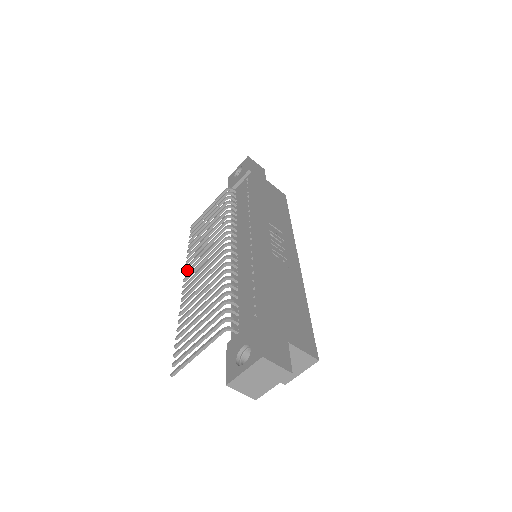
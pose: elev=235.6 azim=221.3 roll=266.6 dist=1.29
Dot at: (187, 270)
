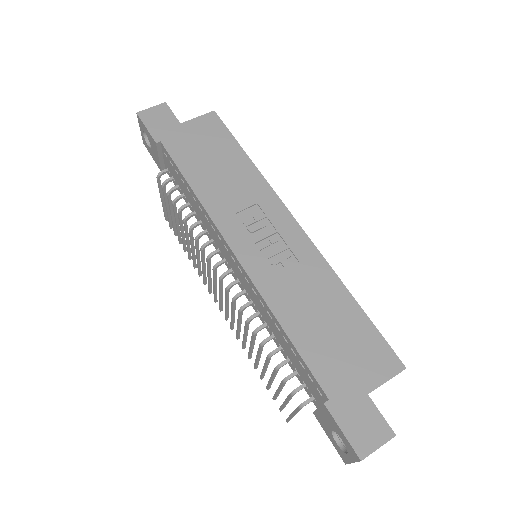
Dot at: (208, 291)
